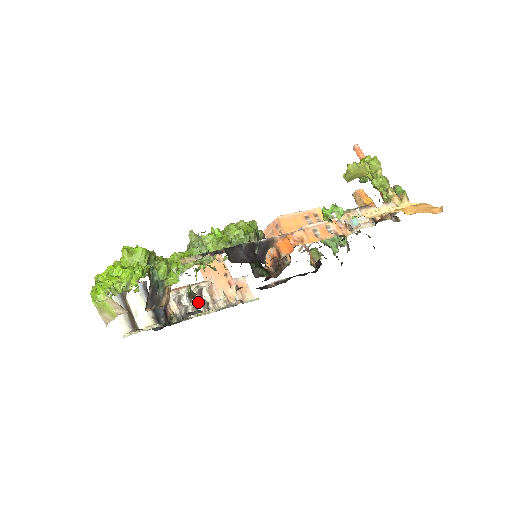
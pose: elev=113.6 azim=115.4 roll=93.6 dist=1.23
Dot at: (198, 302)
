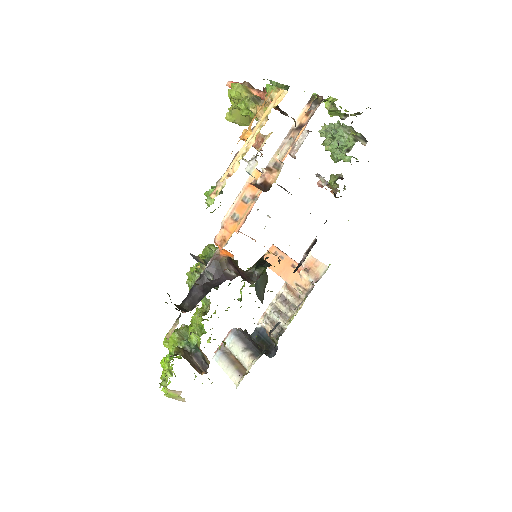
Dot at: (285, 310)
